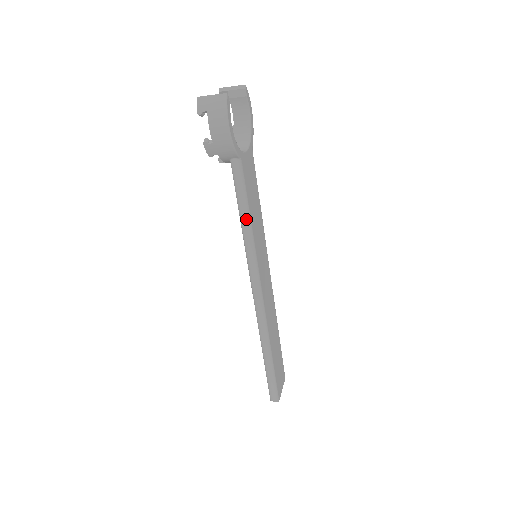
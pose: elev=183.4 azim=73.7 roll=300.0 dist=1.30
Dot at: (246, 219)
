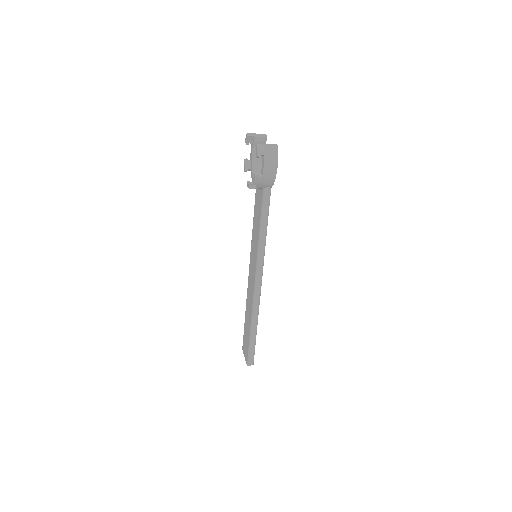
Dot at: (265, 230)
